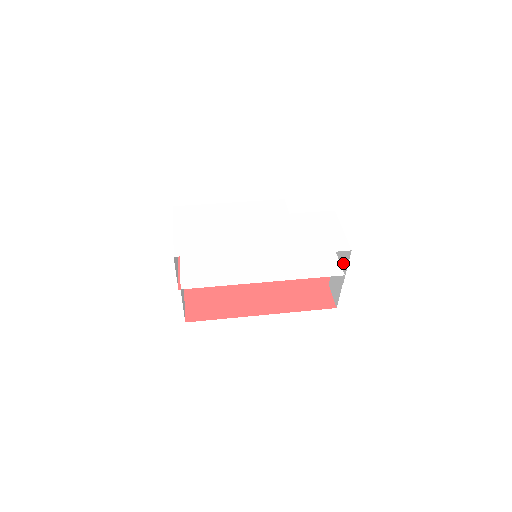
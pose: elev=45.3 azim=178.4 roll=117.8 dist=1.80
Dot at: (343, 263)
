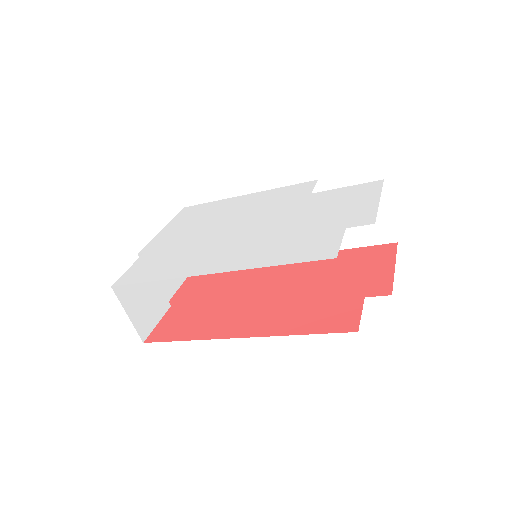
Dot at: occluded
